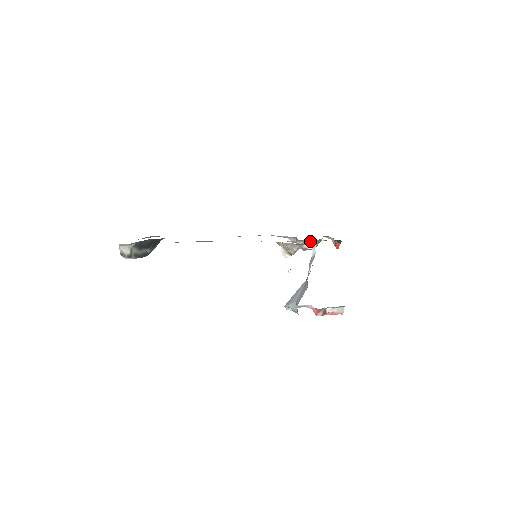
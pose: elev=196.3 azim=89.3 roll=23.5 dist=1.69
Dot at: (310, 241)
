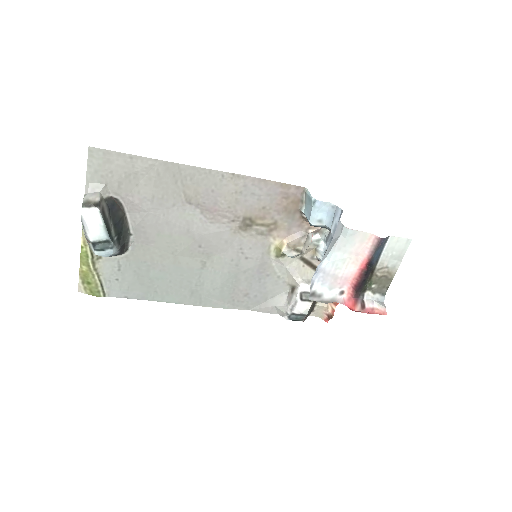
Dot at: (318, 235)
